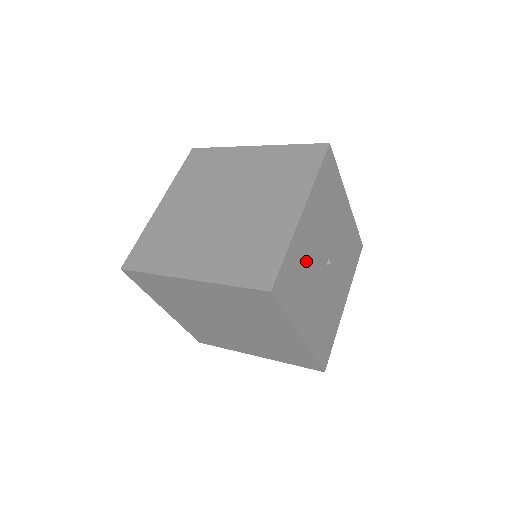
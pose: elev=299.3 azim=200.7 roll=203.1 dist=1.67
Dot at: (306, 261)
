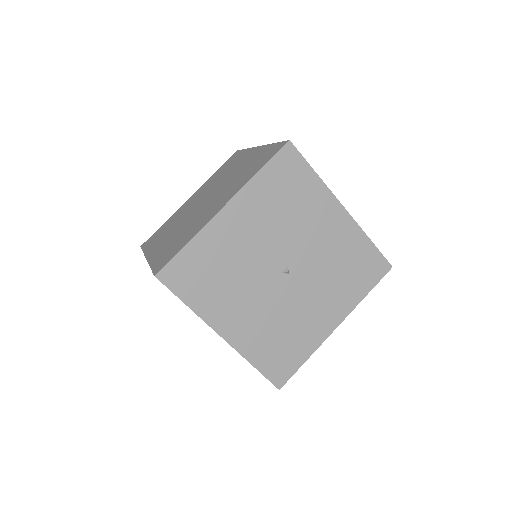
Dot at: (231, 260)
